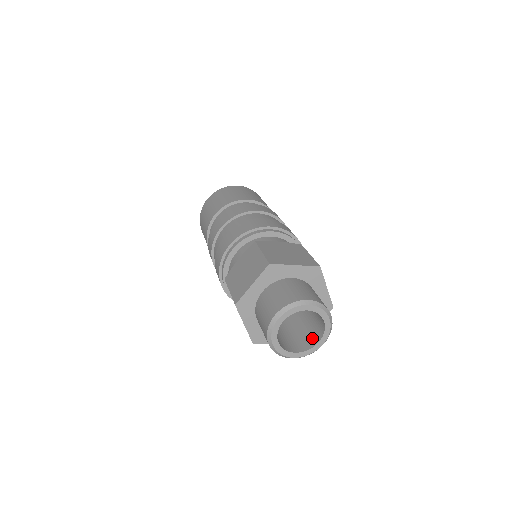
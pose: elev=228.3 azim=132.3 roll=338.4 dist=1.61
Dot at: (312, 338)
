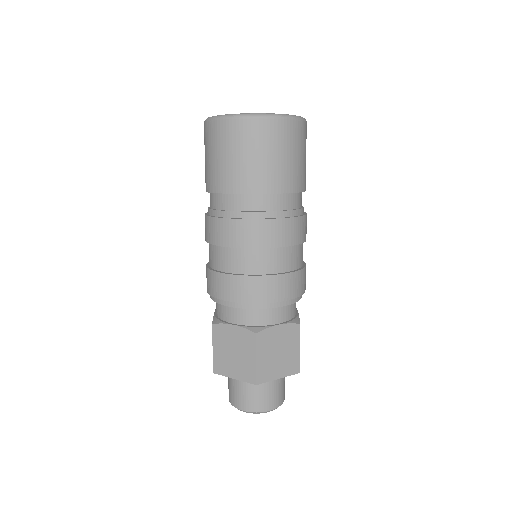
Dot at: occluded
